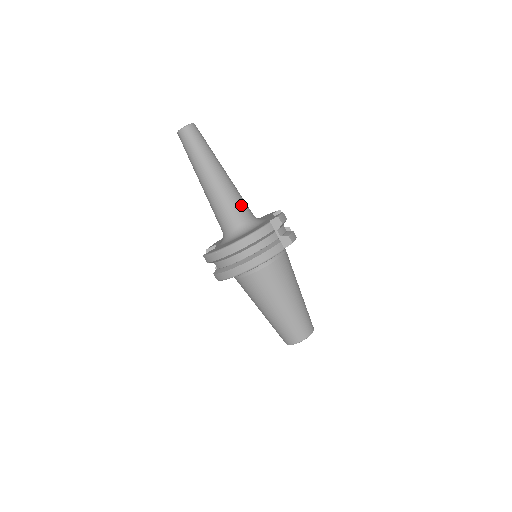
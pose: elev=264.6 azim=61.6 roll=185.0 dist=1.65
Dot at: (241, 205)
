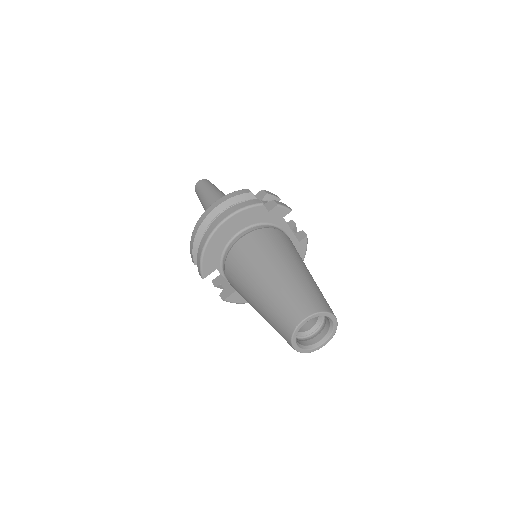
Dot at: occluded
